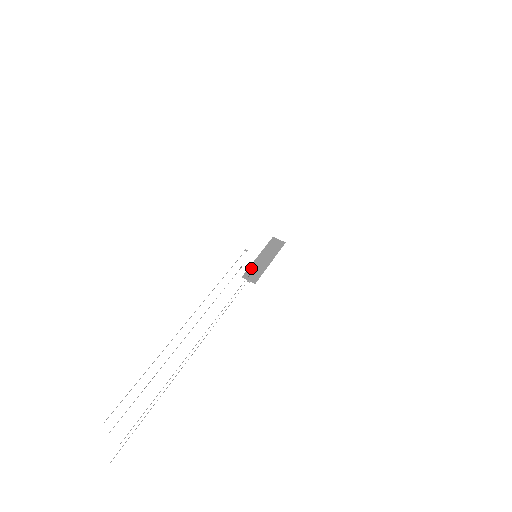
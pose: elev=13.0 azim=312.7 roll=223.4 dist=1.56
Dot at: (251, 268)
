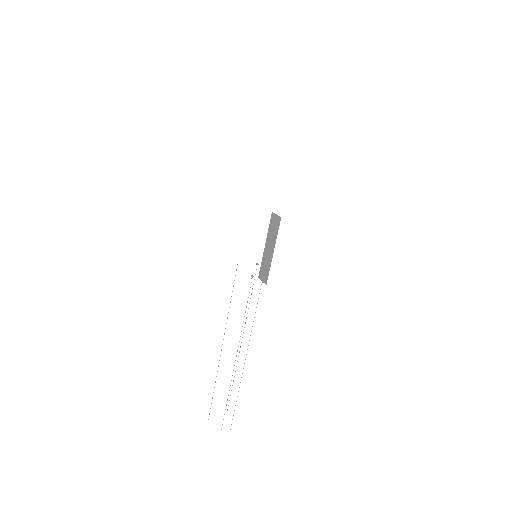
Dot at: (262, 264)
